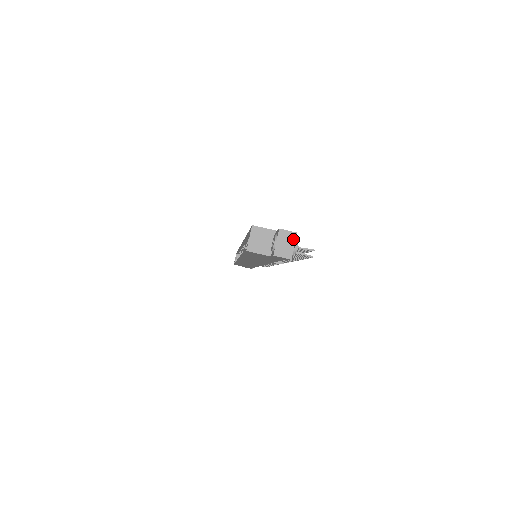
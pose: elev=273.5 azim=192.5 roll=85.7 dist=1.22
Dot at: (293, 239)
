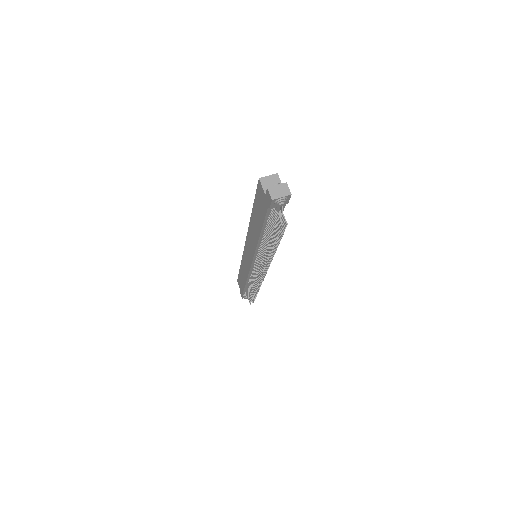
Dot at: (286, 194)
